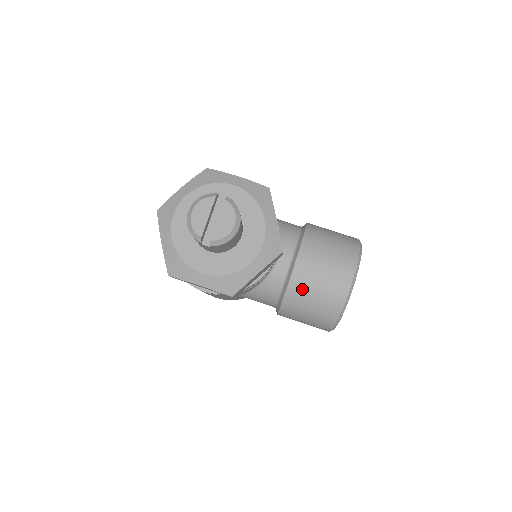
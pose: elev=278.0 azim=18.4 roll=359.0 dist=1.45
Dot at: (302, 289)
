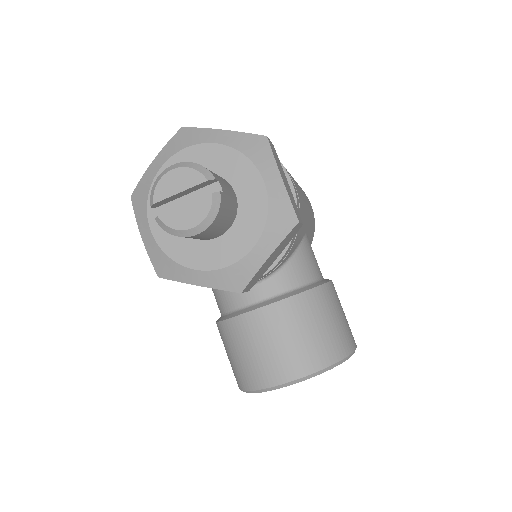
Dot at: (242, 334)
